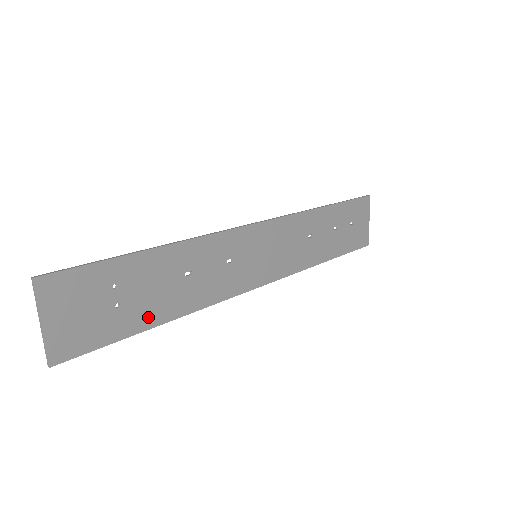
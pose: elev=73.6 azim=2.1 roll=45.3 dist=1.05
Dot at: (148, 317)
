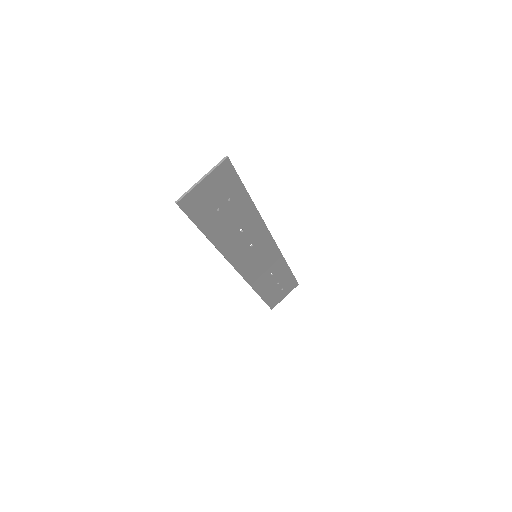
Dot at: (213, 230)
